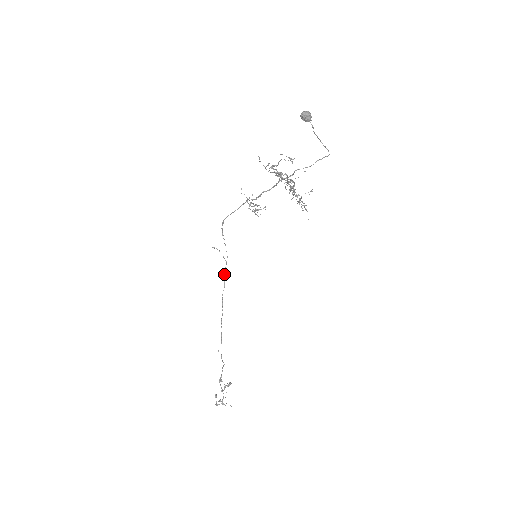
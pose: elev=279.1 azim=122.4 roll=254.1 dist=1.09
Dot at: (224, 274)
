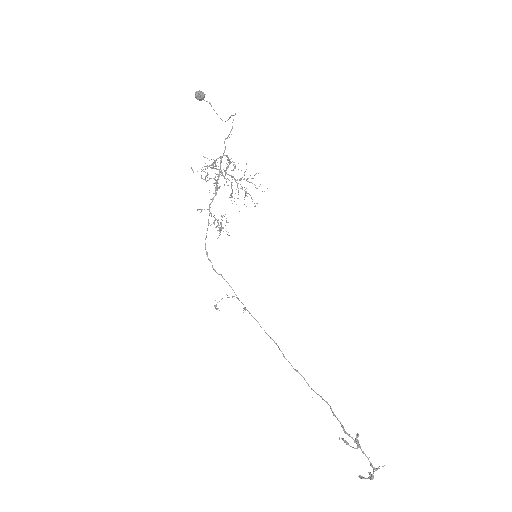
Dot at: occluded
